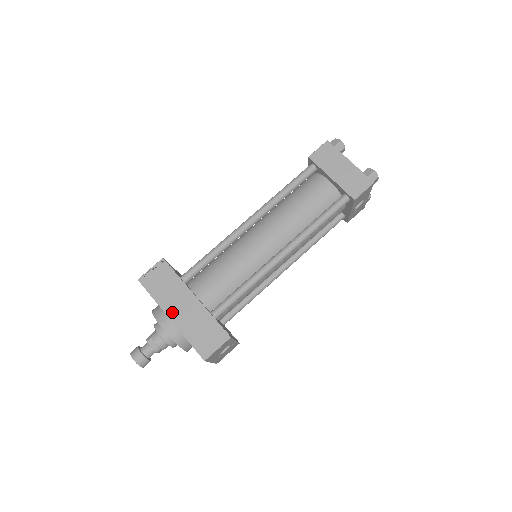
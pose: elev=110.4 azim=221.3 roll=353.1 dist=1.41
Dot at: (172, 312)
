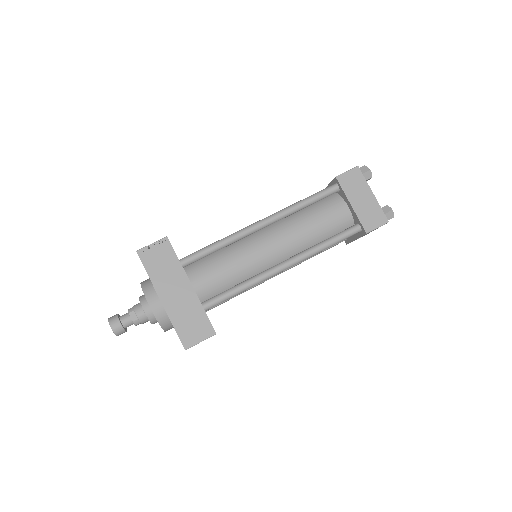
Dot at: (164, 294)
